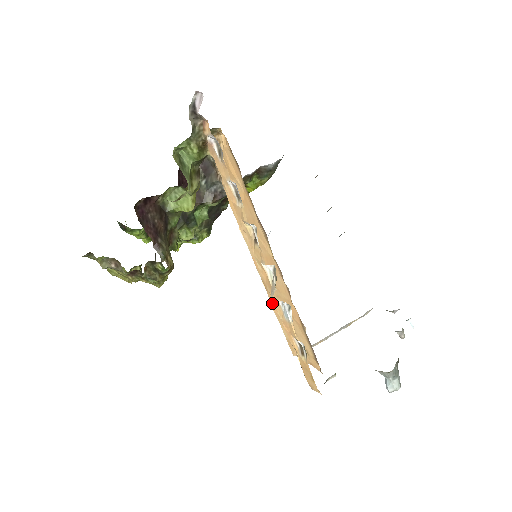
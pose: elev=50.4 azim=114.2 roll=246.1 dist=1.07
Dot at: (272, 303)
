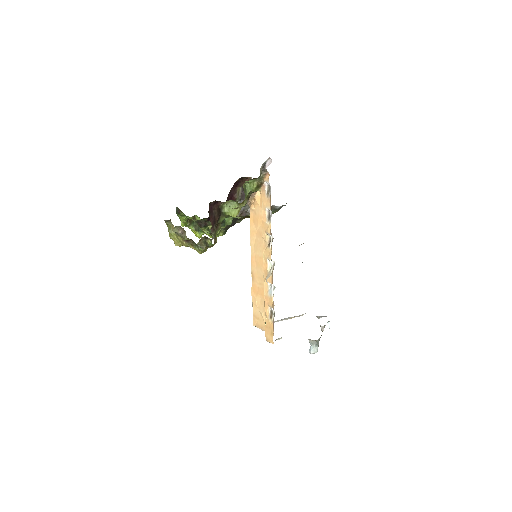
Dot at: (253, 288)
